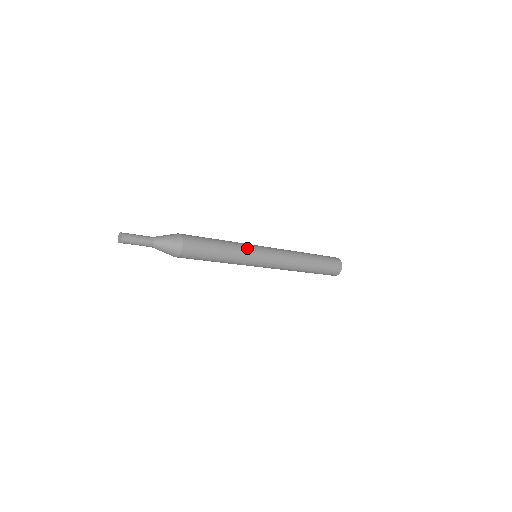
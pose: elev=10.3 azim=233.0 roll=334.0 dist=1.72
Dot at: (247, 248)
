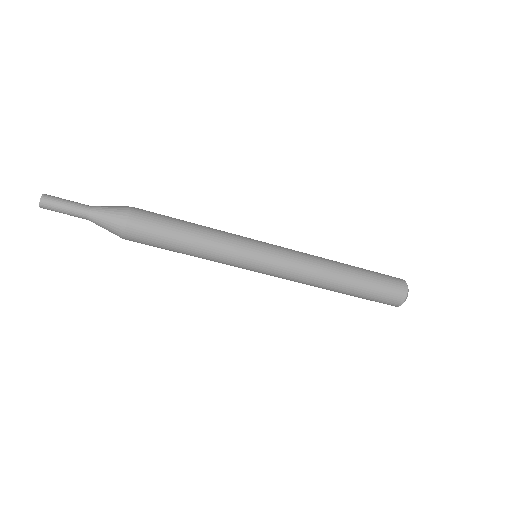
Dot at: (236, 235)
